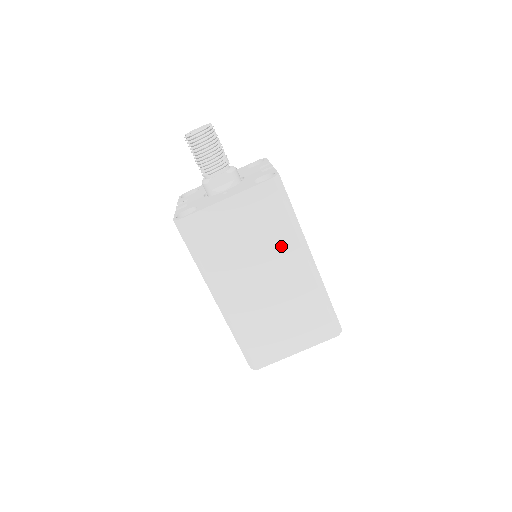
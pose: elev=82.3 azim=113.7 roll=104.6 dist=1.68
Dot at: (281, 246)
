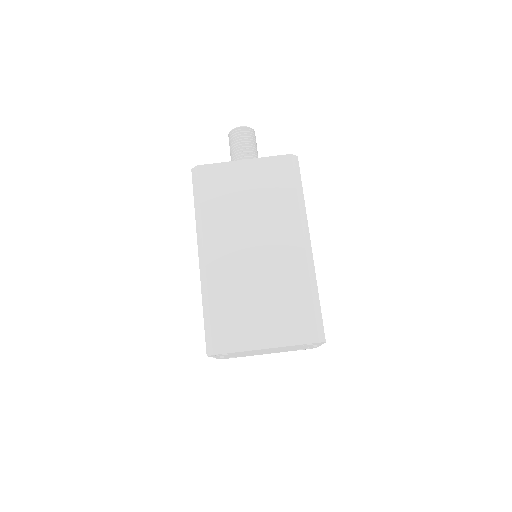
Dot at: (281, 217)
